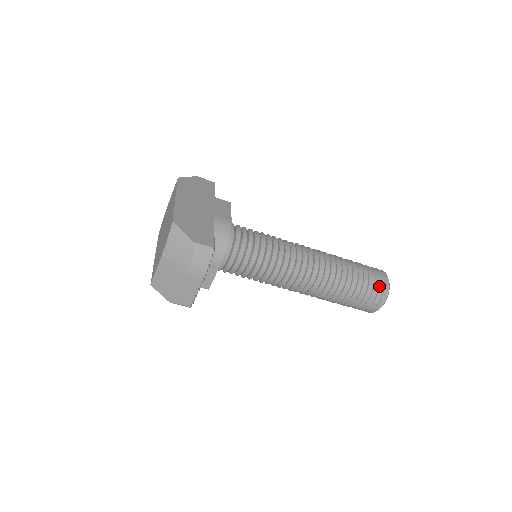
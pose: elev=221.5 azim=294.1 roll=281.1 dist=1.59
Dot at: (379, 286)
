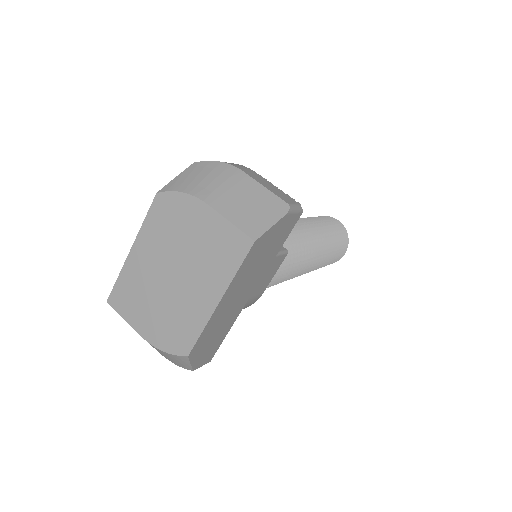
Dot at: occluded
